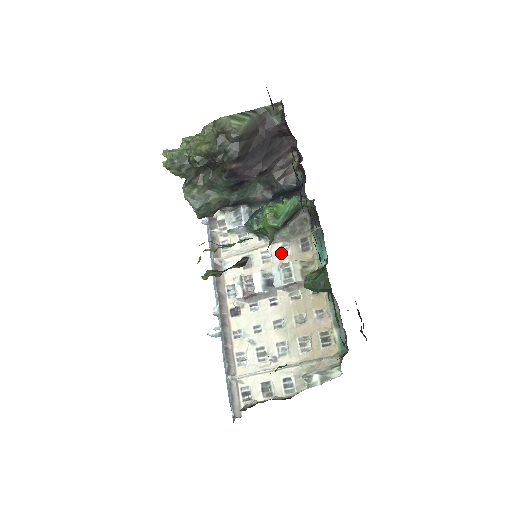
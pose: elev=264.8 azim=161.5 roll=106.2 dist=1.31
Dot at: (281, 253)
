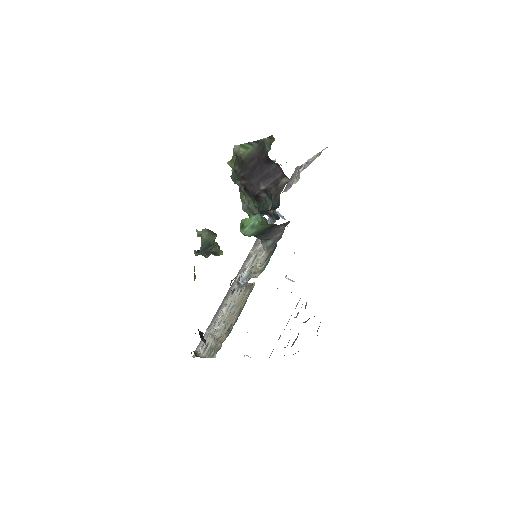
Dot at: (261, 258)
